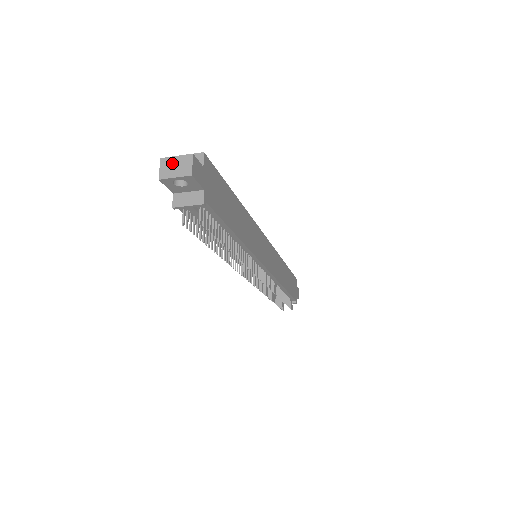
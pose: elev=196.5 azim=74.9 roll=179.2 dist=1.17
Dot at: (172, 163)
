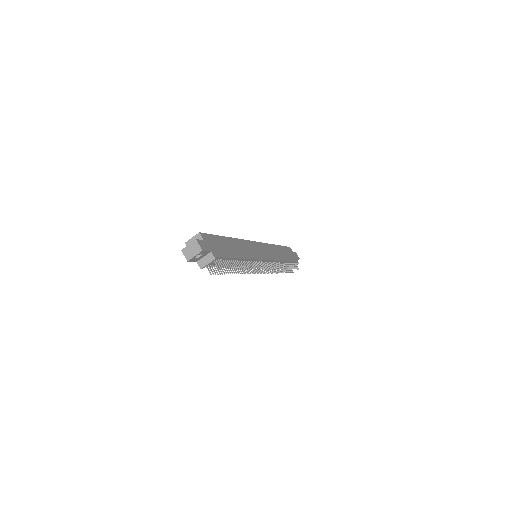
Dot at: (189, 250)
